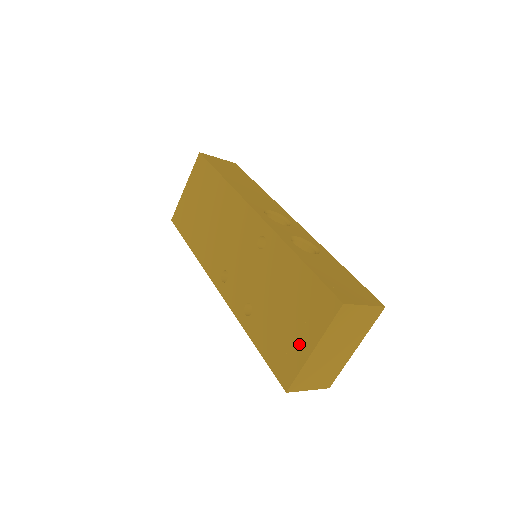
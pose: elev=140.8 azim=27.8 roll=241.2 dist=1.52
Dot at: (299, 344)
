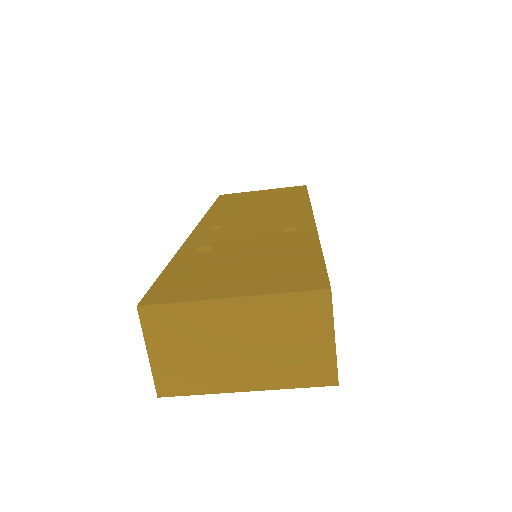
Dot at: (222, 286)
